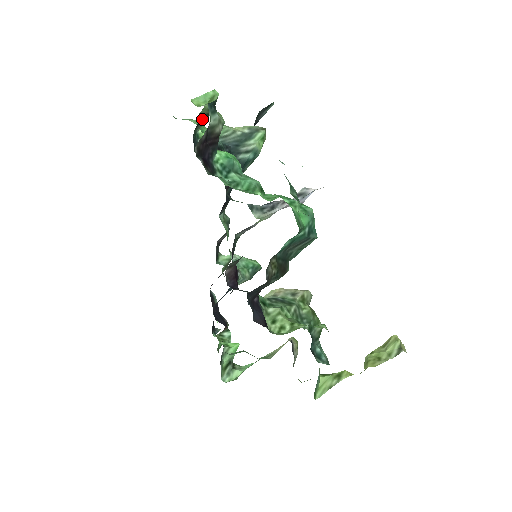
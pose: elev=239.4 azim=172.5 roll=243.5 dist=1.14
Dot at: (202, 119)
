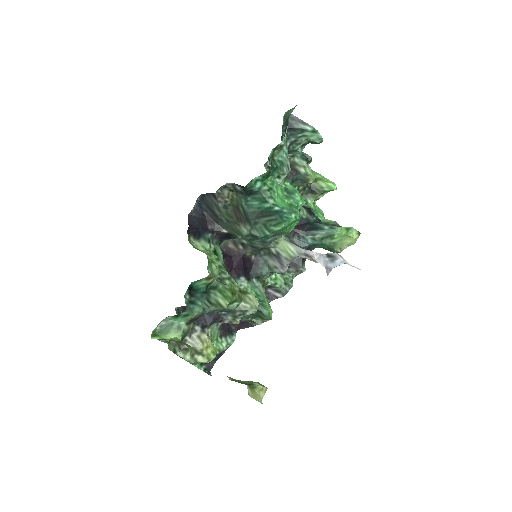
Dot at: (313, 190)
